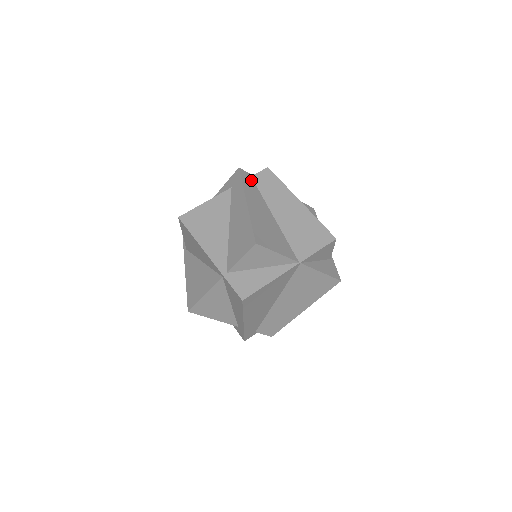
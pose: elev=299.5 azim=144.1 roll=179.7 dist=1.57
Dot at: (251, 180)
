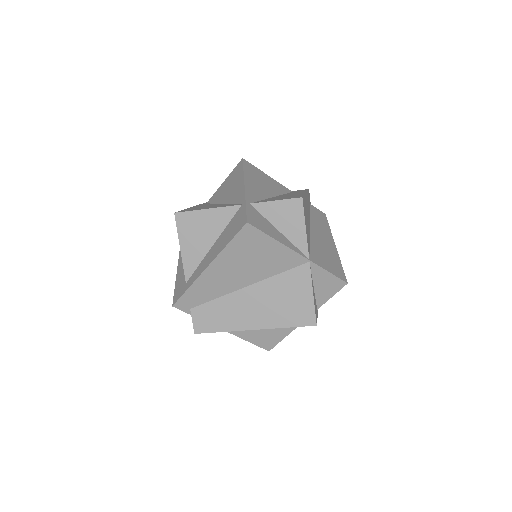
Dot at: occluded
